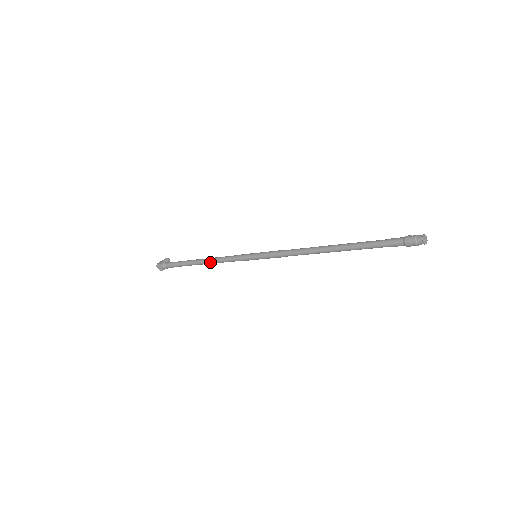
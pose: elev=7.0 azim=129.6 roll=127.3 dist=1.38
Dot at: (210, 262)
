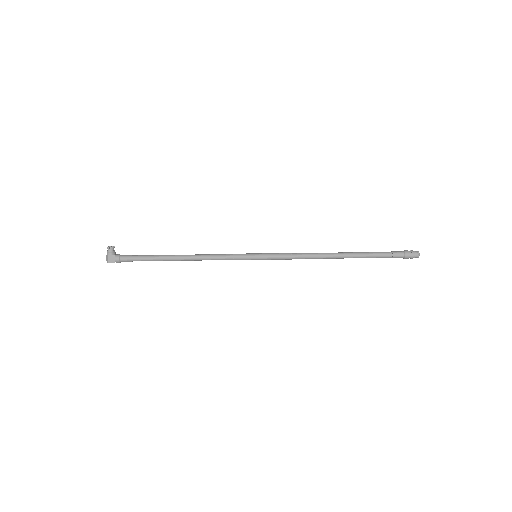
Dot at: occluded
